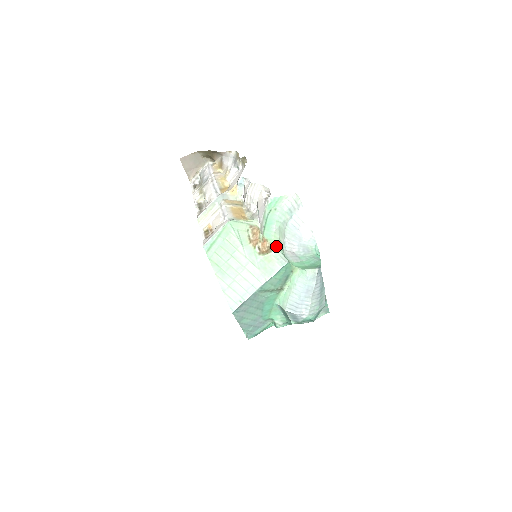
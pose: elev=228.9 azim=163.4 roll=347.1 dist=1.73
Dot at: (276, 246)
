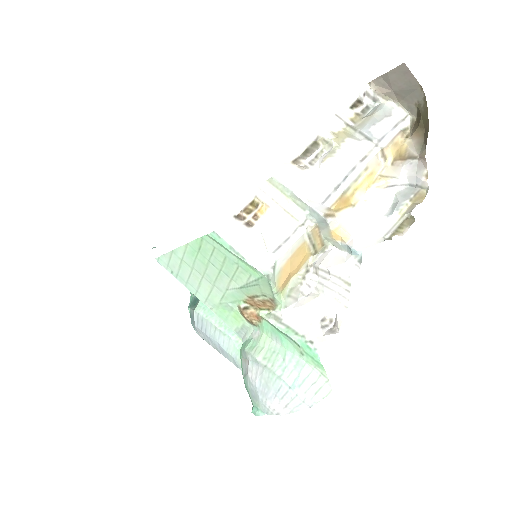
Dot at: (257, 332)
